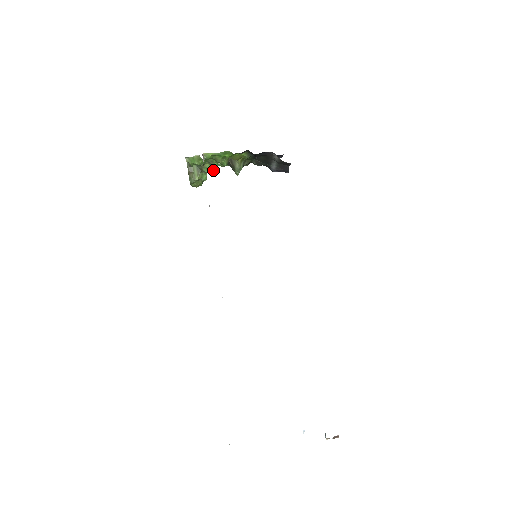
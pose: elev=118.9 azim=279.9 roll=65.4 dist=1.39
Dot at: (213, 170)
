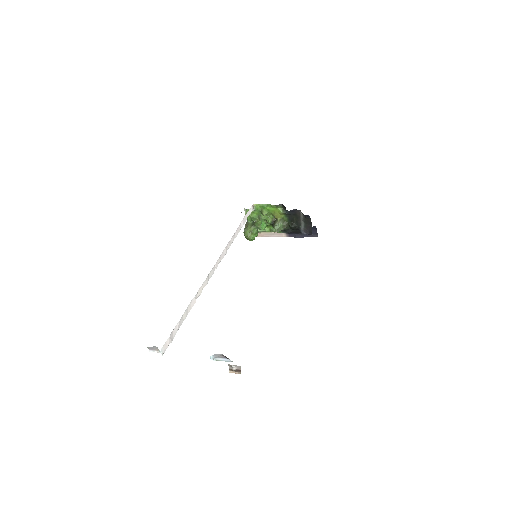
Dot at: (261, 225)
